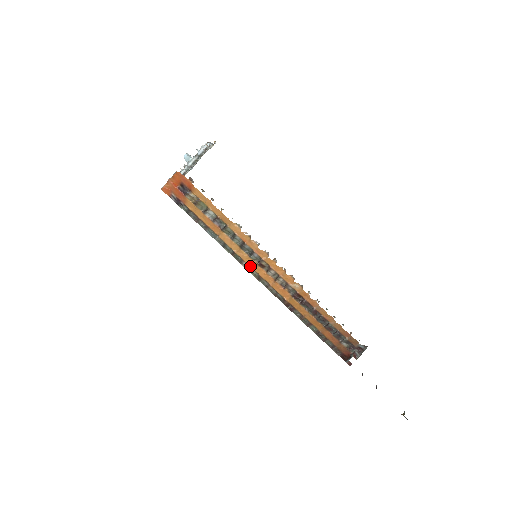
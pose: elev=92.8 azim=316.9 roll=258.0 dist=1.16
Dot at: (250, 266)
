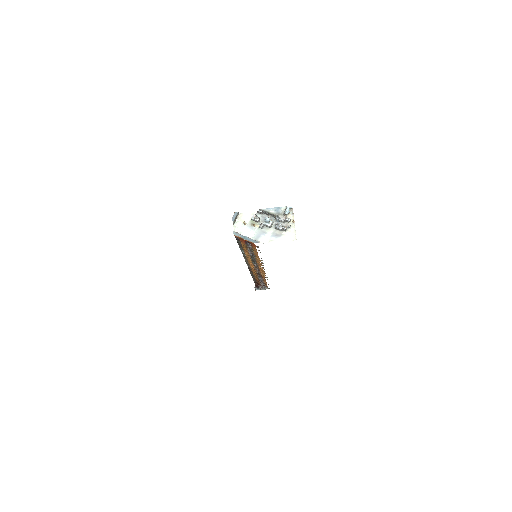
Dot at: (248, 262)
